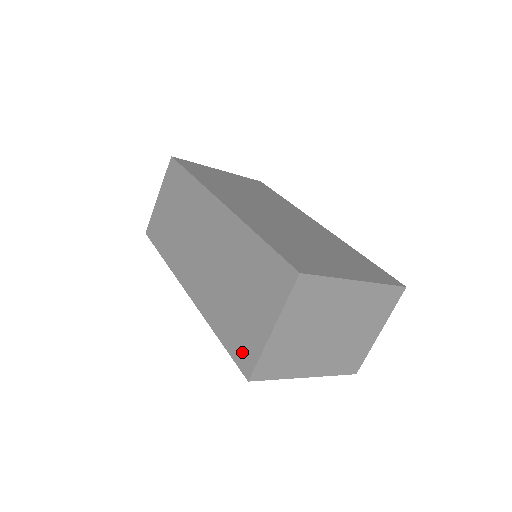
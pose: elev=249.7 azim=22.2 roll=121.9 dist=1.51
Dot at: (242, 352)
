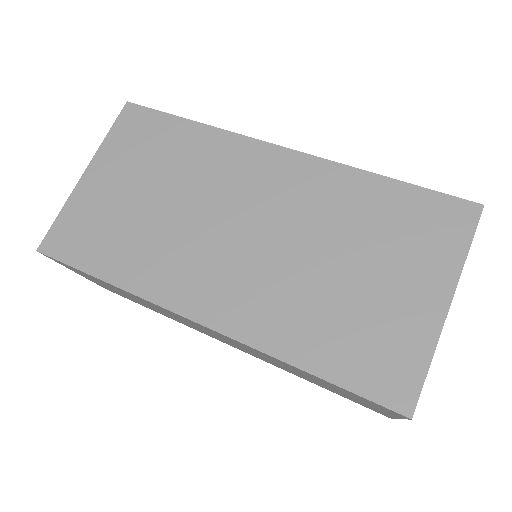
Dot at: occluded
